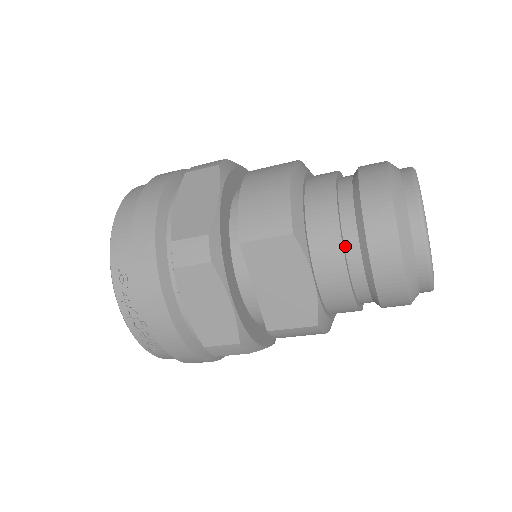
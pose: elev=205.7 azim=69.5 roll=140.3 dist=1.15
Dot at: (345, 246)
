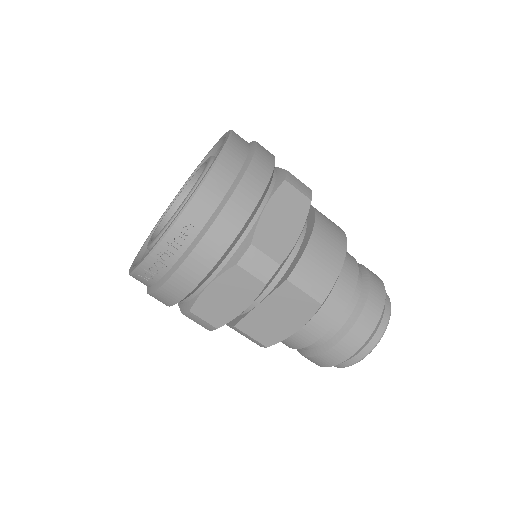
Dot at: (331, 325)
